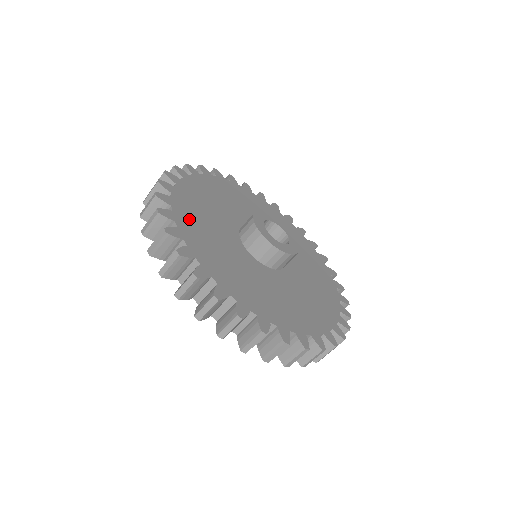
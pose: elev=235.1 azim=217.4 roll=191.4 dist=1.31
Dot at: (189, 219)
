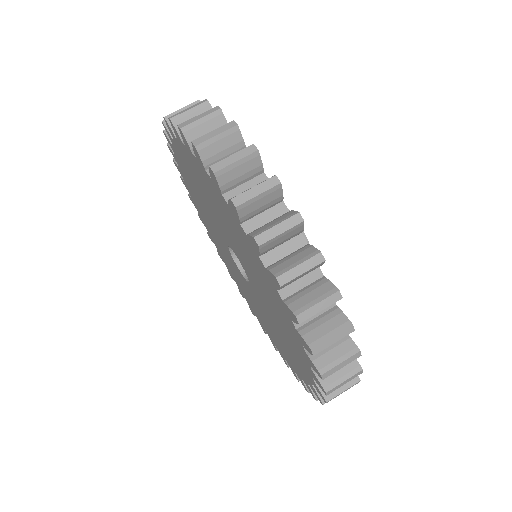
Dot at: occluded
